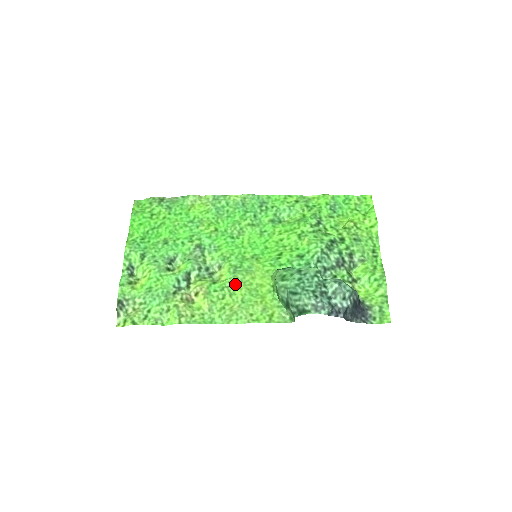
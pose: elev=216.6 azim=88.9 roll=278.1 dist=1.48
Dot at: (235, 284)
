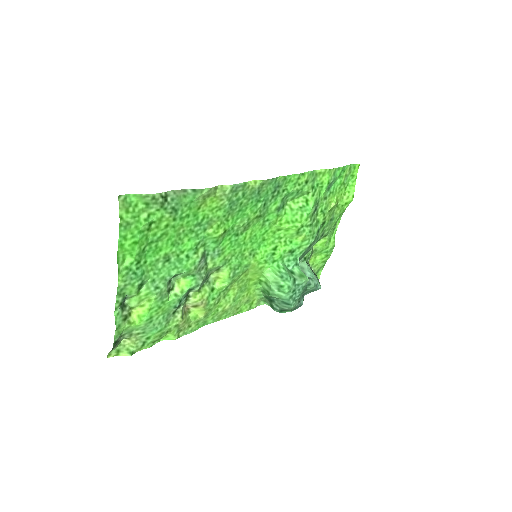
Dot at: (230, 286)
